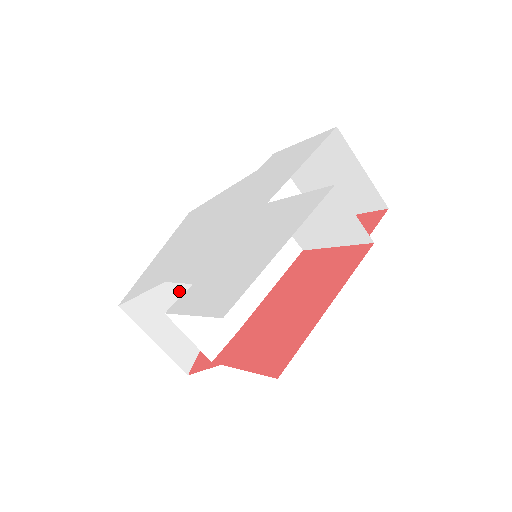
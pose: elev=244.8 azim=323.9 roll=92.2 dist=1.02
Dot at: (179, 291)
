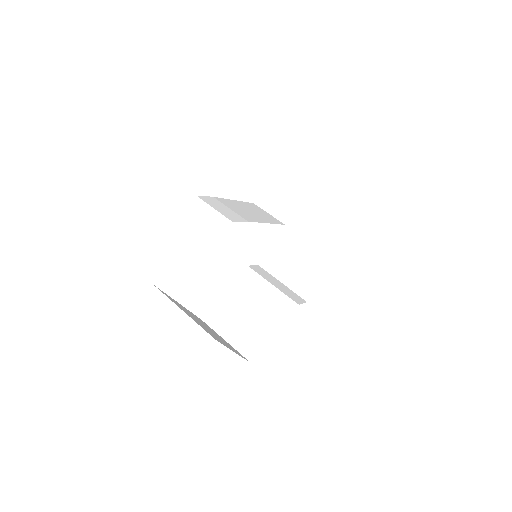
Dot at: occluded
